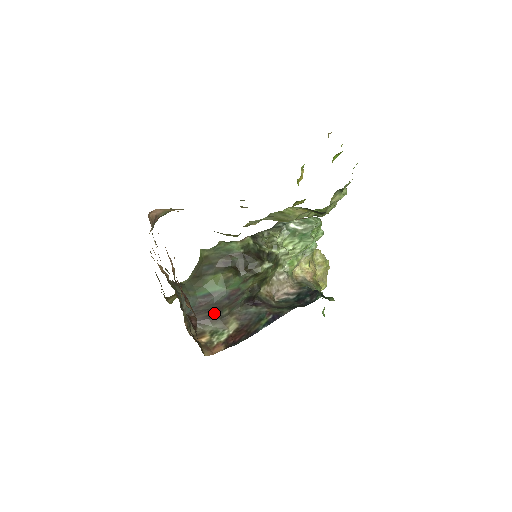
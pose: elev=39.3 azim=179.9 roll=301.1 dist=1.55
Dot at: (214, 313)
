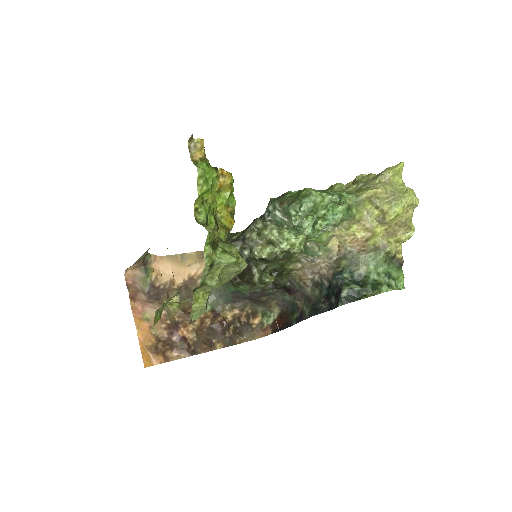
Dot at: (255, 300)
